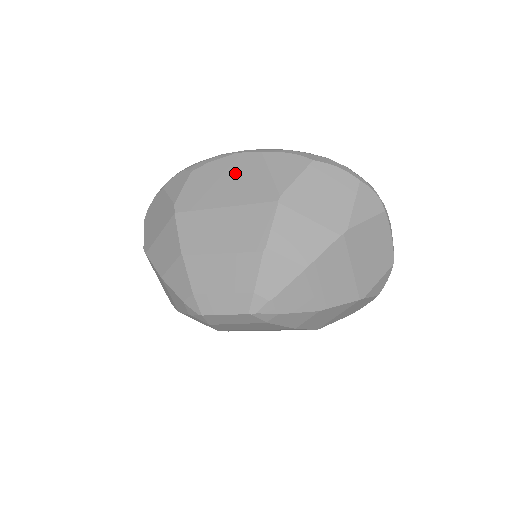
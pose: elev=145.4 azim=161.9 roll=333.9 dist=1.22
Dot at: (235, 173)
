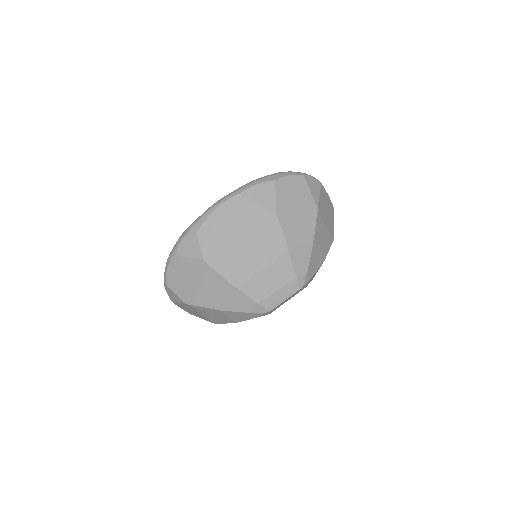
Dot at: (232, 216)
